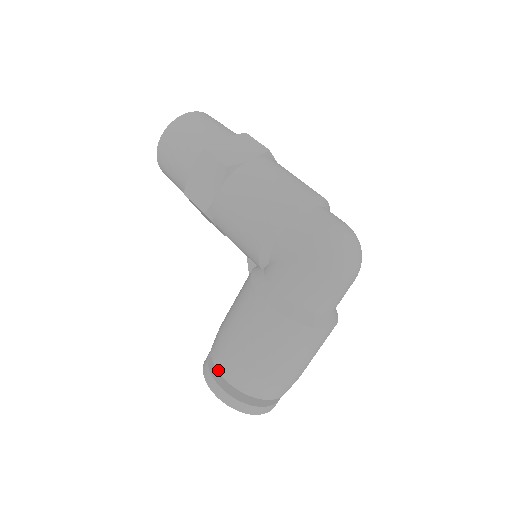
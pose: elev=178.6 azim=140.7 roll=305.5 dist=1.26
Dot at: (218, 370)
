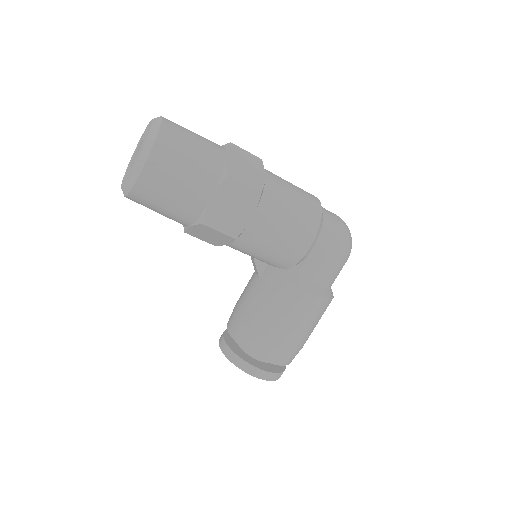
Dot at: (267, 361)
